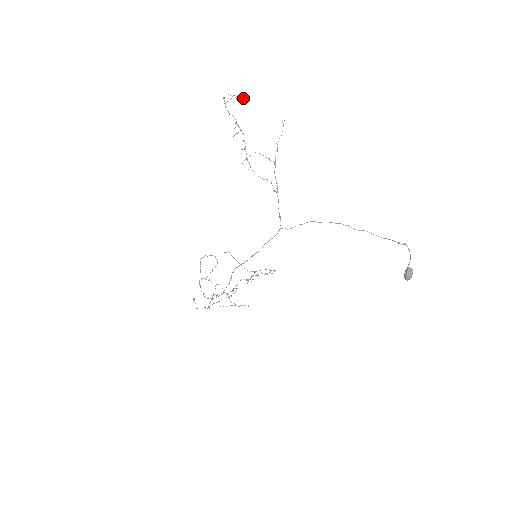
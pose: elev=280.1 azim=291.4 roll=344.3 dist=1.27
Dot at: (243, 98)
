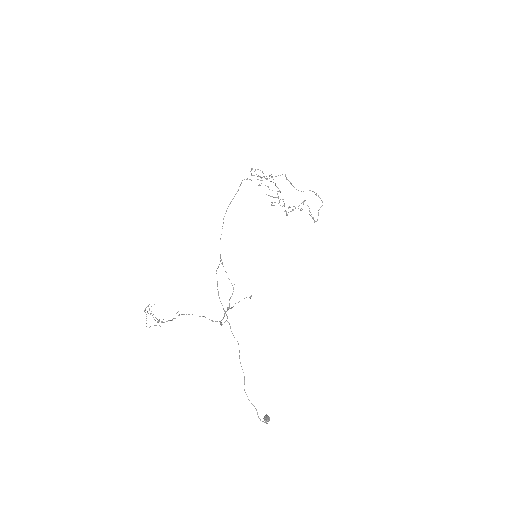
Dot at: (160, 326)
